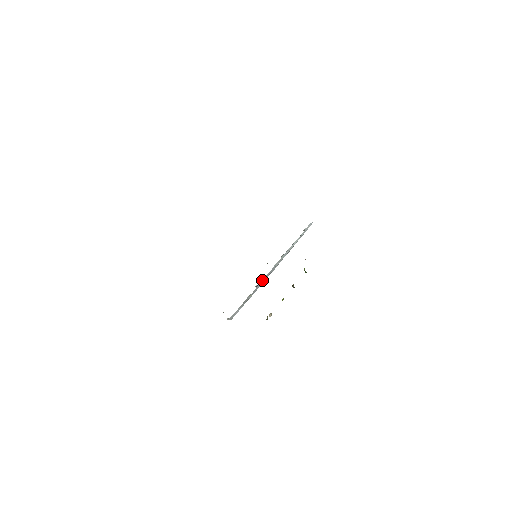
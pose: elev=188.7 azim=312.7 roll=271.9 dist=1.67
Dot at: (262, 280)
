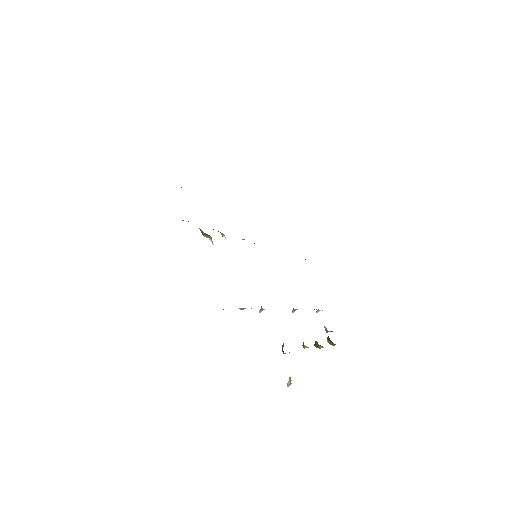
Dot at: occluded
